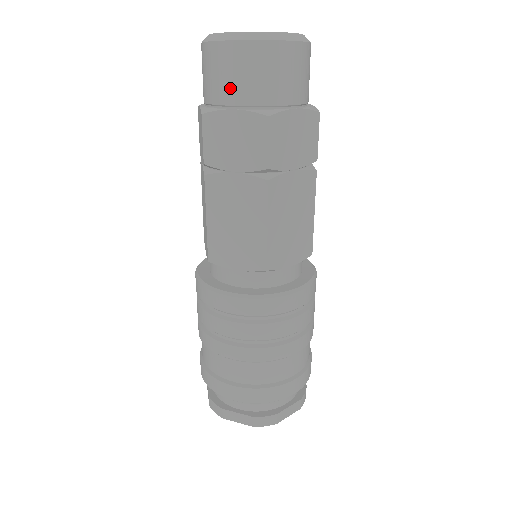
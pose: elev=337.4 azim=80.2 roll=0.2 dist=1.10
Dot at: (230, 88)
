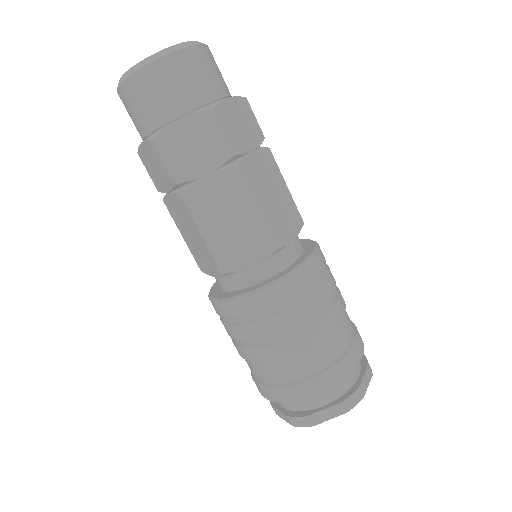
Dot at: (166, 105)
